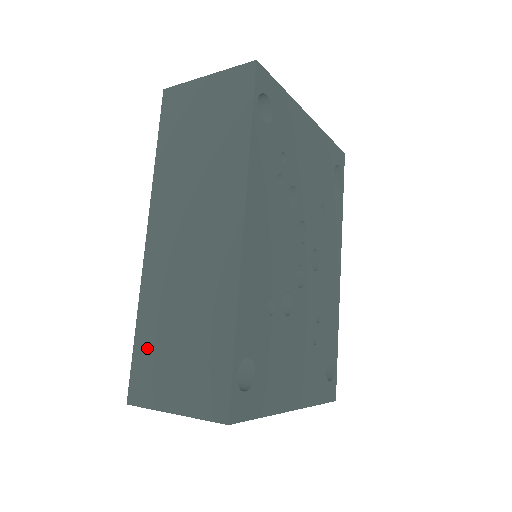
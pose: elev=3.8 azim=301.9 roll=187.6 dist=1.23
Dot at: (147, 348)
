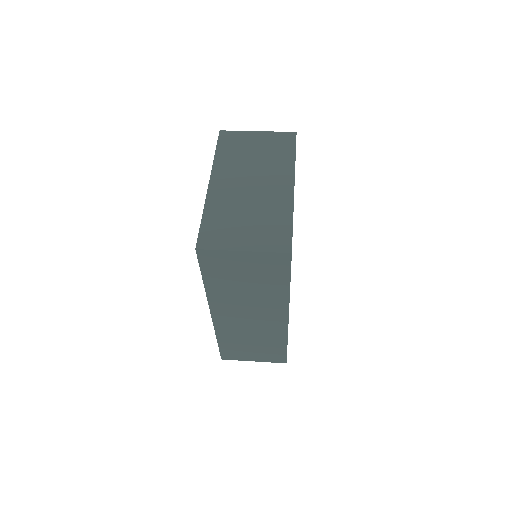
Dot at: (229, 347)
